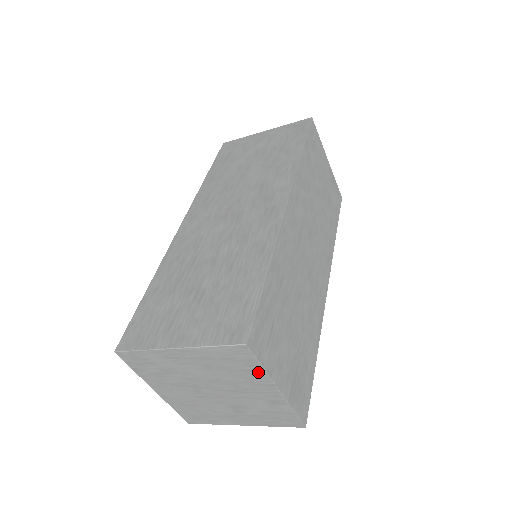
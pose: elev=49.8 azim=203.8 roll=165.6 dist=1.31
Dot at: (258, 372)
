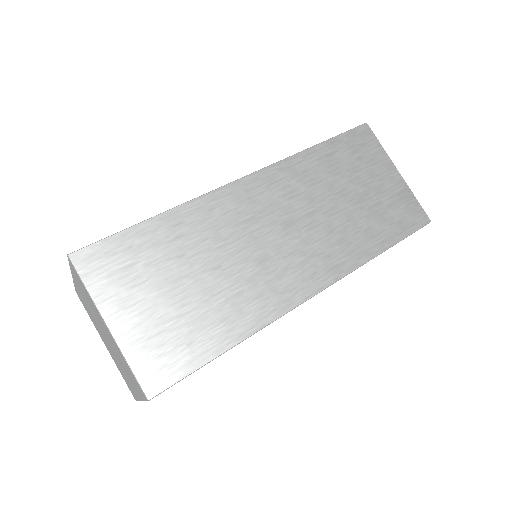
Dot at: (90, 297)
